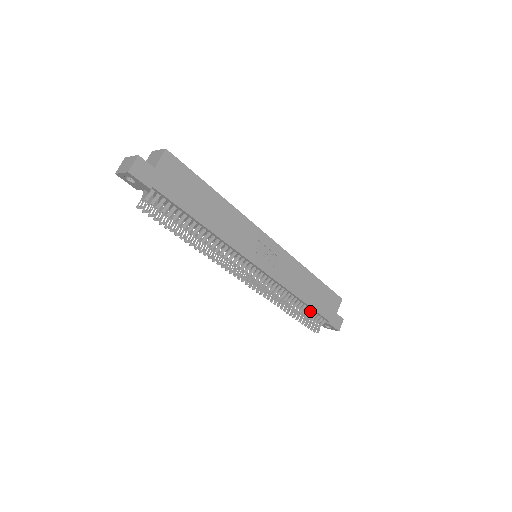
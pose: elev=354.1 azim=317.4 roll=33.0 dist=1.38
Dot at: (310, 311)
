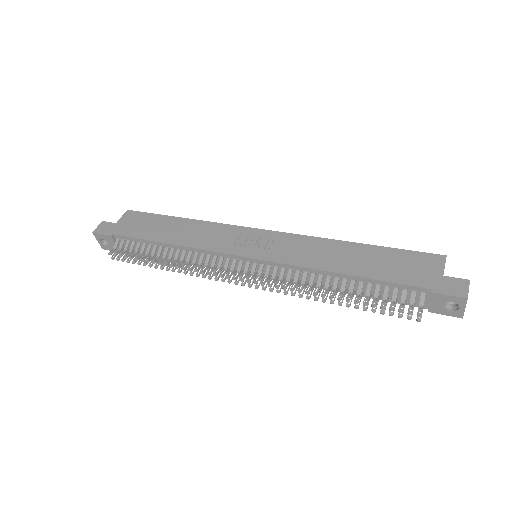
Dot at: (378, 287)
